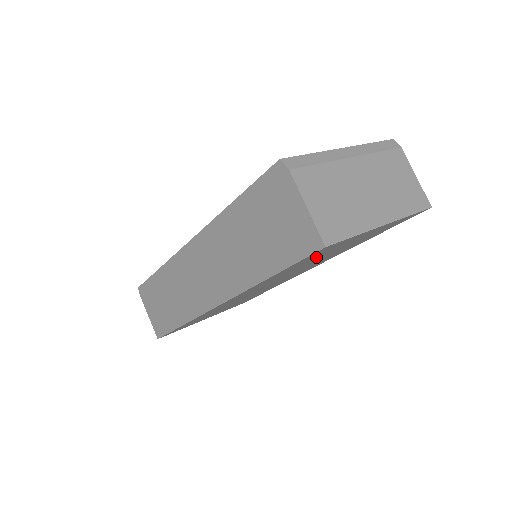
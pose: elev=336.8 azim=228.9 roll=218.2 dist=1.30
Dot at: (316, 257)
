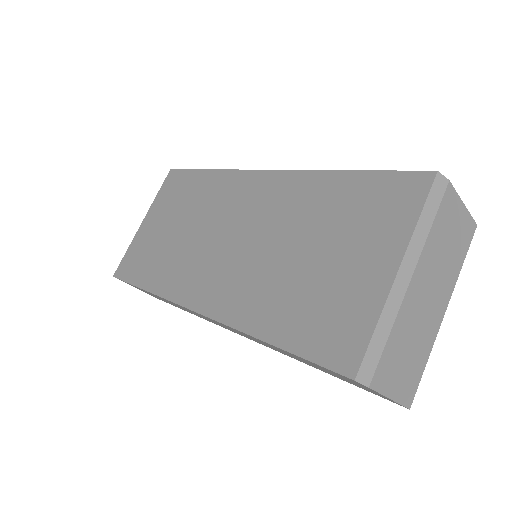
Dot at: occluded
